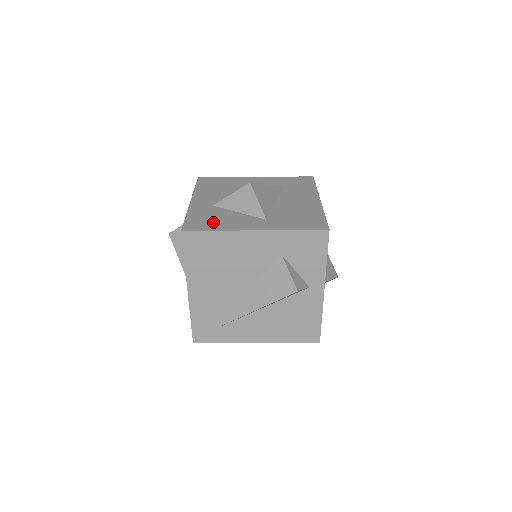
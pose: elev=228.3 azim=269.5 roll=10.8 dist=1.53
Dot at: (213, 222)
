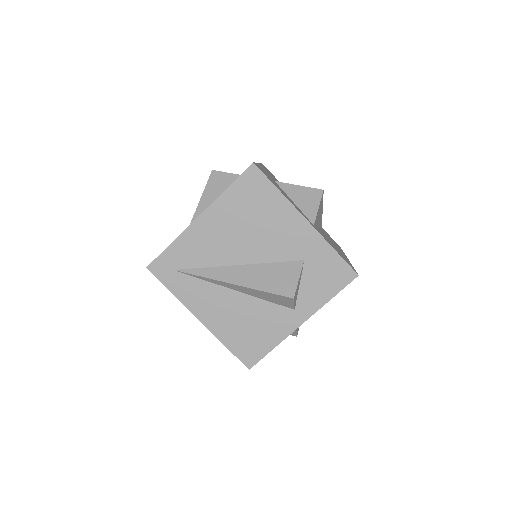
Dot at: (276, 185)
